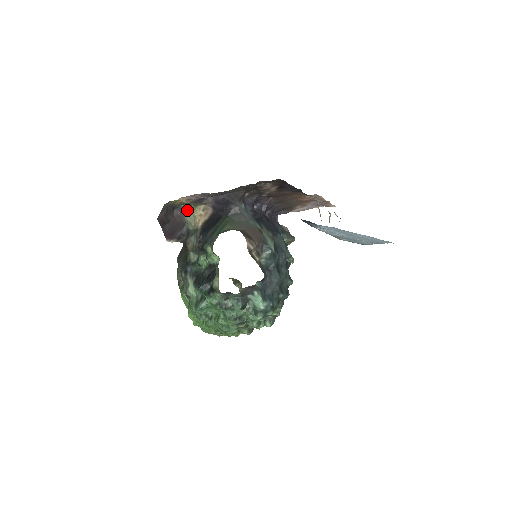
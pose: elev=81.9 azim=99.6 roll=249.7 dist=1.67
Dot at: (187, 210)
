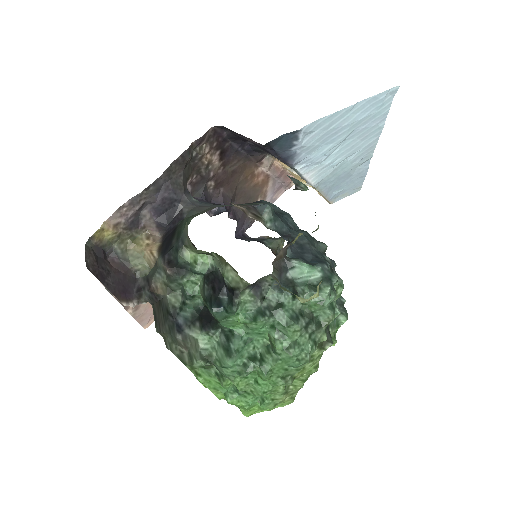
Dot at: (126, 251)
